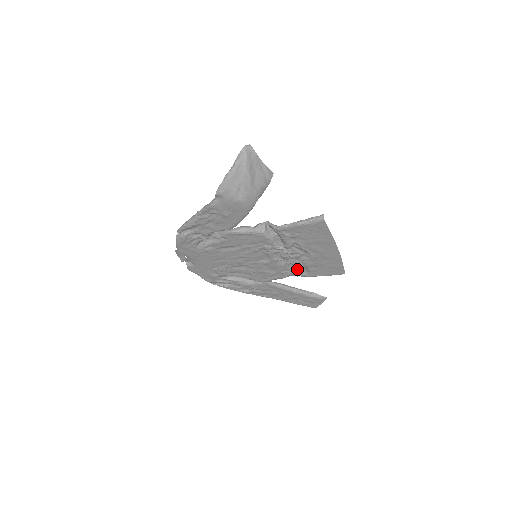
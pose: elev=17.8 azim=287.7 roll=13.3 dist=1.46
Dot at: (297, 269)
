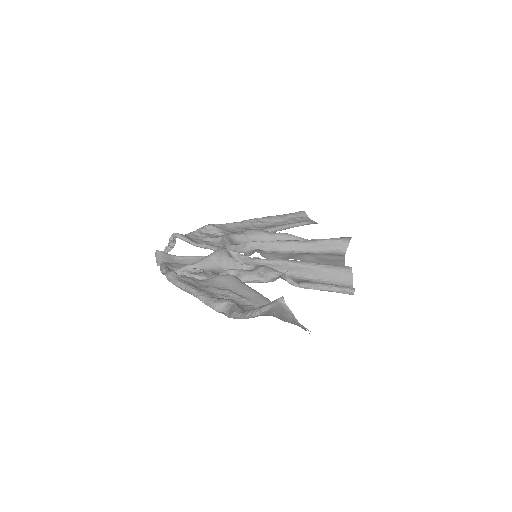
Dot at: occluded
